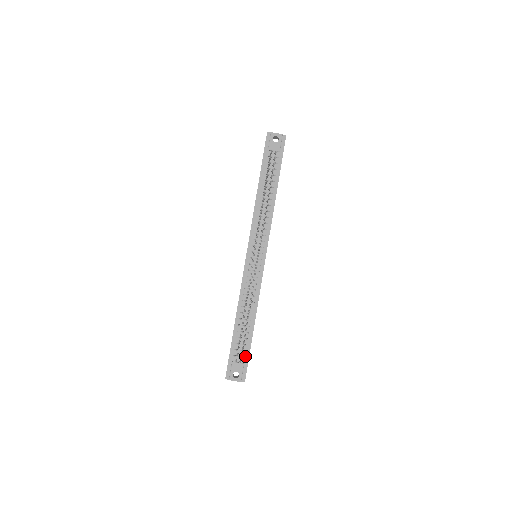
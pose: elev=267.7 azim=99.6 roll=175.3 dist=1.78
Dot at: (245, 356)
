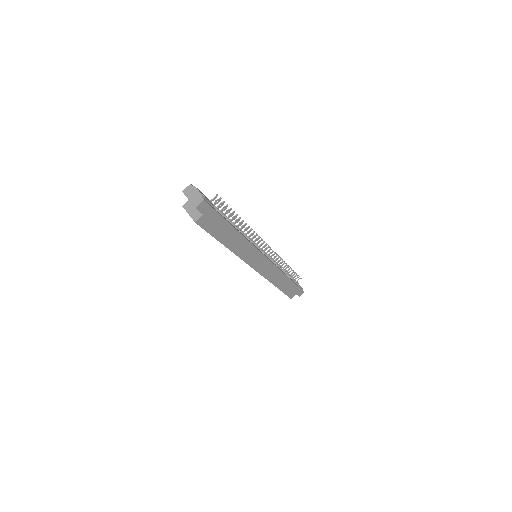
Dot at: (217, 211)
